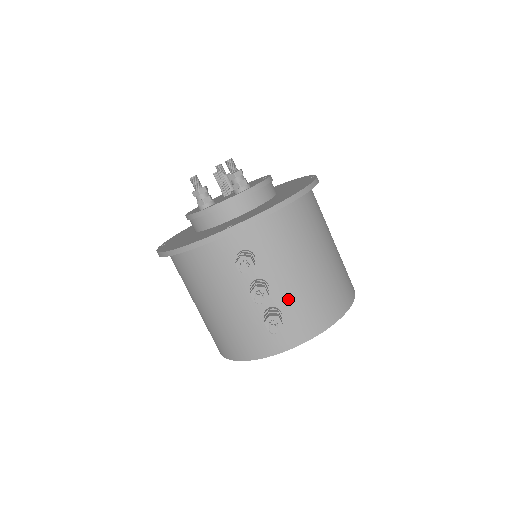
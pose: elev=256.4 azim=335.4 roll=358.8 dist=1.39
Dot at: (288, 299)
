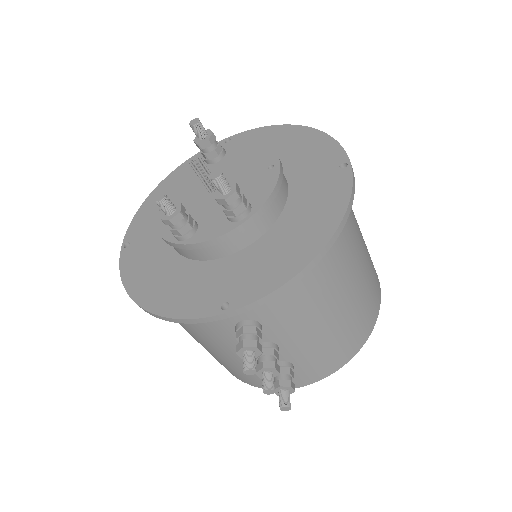
Dot at: (302, 353)
